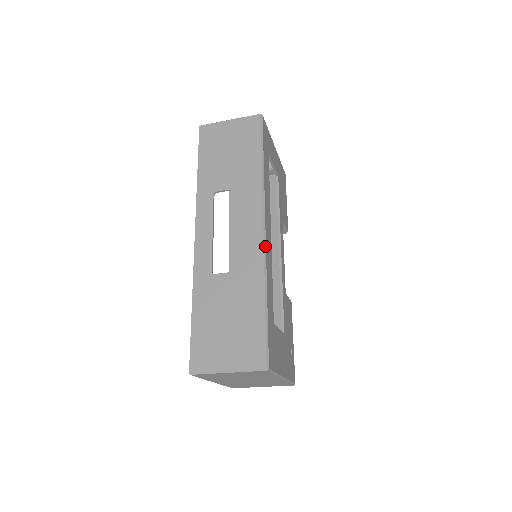
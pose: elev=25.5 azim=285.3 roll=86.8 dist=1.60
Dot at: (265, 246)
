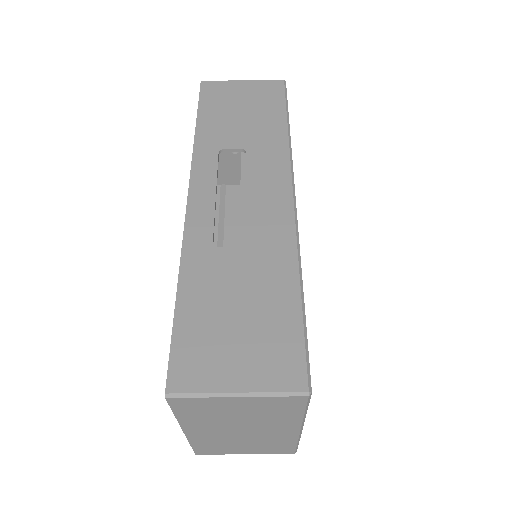
Dot at: (296, 218)
